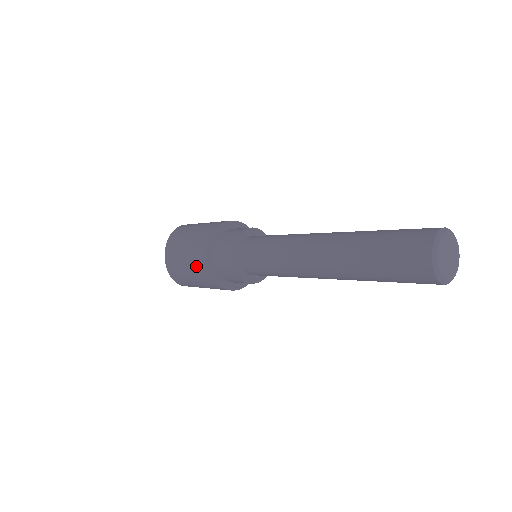
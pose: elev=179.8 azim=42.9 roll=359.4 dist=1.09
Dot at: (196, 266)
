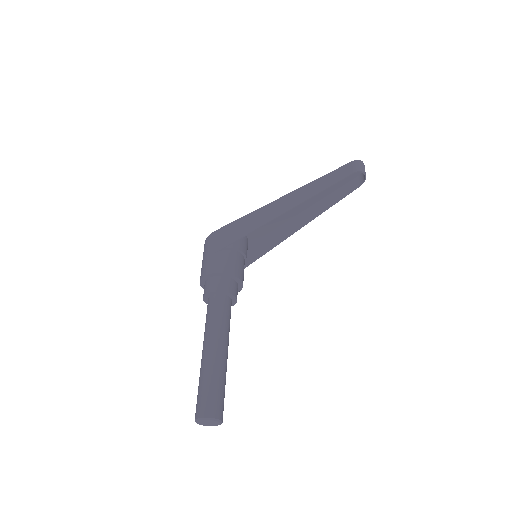
Dot at: occluded
